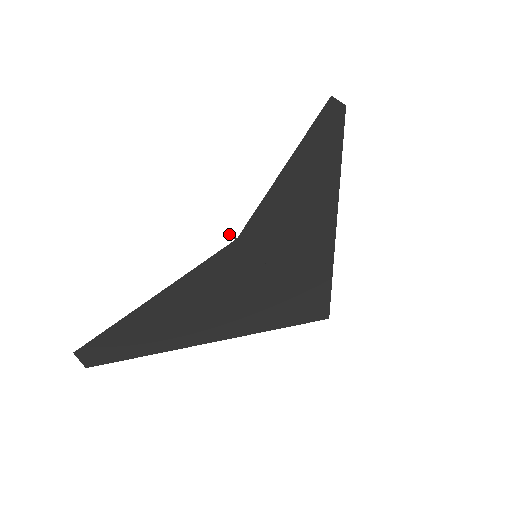
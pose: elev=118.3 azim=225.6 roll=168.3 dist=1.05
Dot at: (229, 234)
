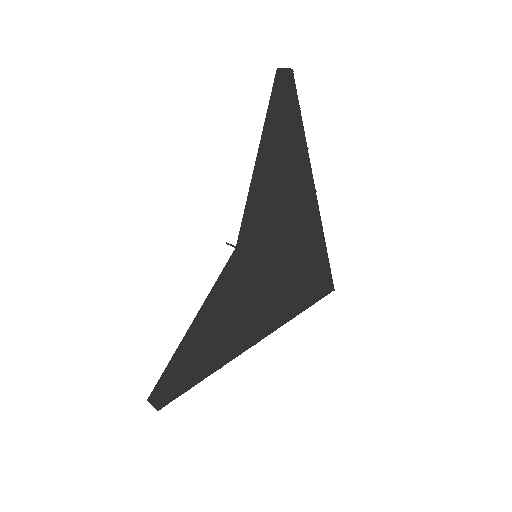
Dot at: occluded
